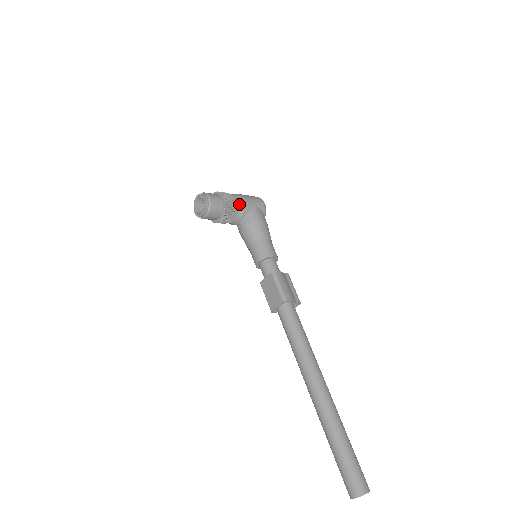
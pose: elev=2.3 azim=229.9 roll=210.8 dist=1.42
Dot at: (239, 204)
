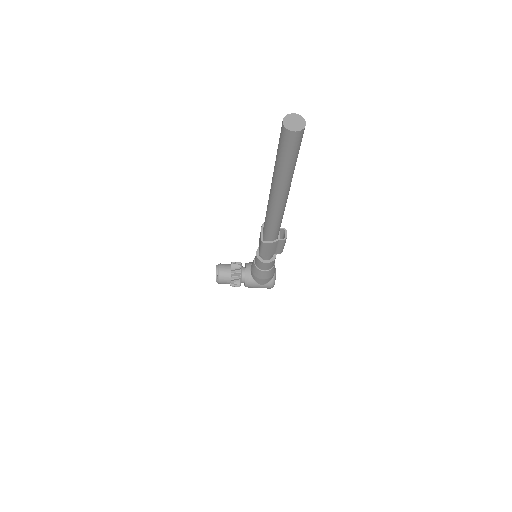
Dot at: (246, 263)
